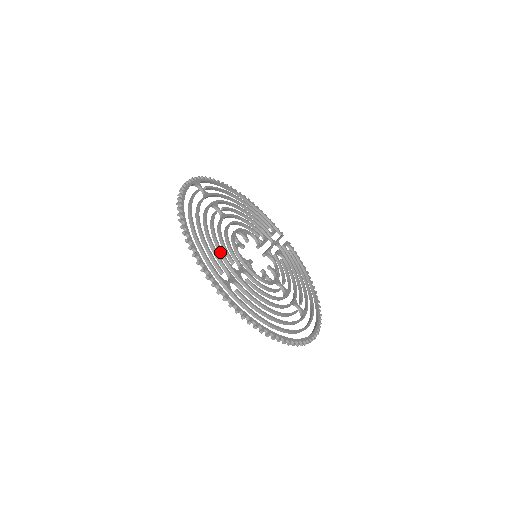
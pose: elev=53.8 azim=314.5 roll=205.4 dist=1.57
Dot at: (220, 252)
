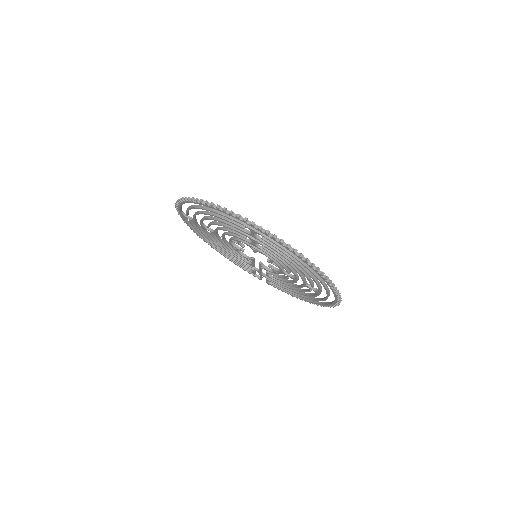
Dot at: (232, 227)
